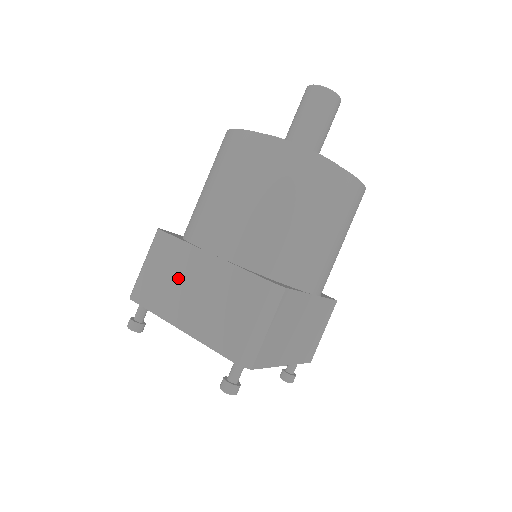
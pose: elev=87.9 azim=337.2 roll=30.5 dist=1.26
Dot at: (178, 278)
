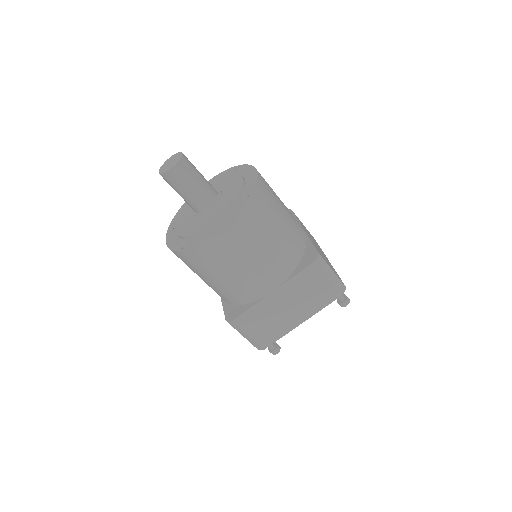
Dot at: occluded
